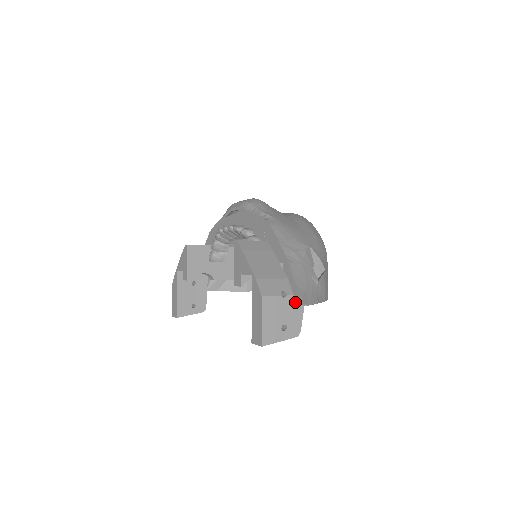
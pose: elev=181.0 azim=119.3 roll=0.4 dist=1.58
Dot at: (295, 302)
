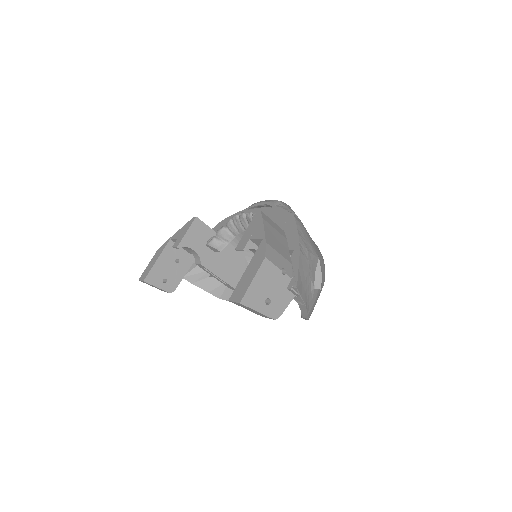
Dot at: (290, 285)
